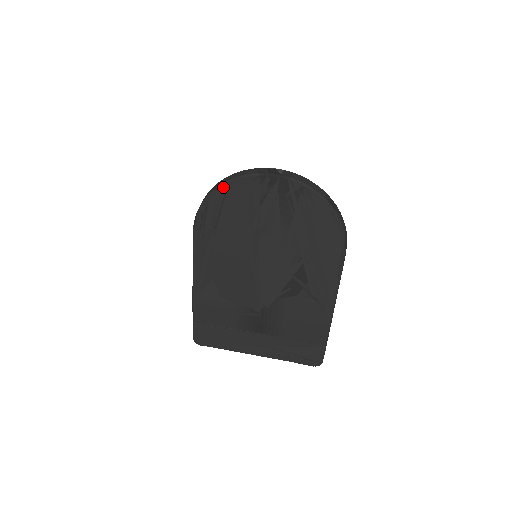
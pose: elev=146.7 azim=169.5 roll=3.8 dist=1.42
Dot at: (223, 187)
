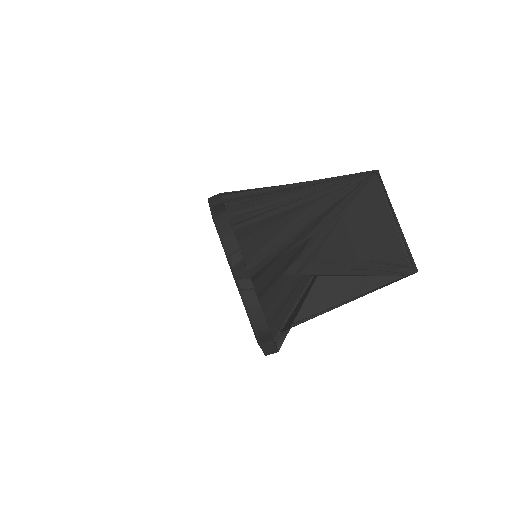
Dot at: (214, 221)
